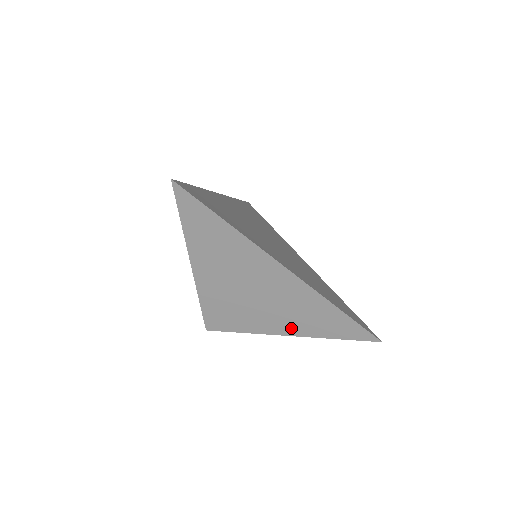
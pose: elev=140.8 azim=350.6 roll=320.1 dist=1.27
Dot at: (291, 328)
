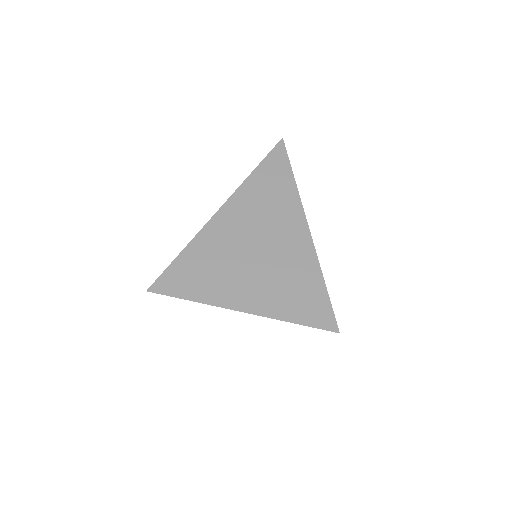
Dot at: occluded
